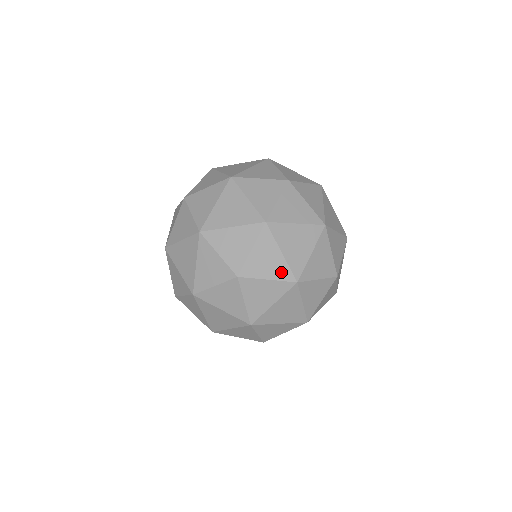
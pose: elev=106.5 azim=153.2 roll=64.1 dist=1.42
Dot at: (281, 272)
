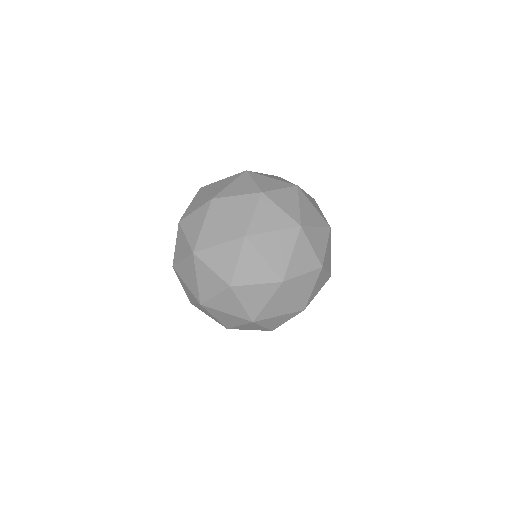
Dot at: (330, 267)
